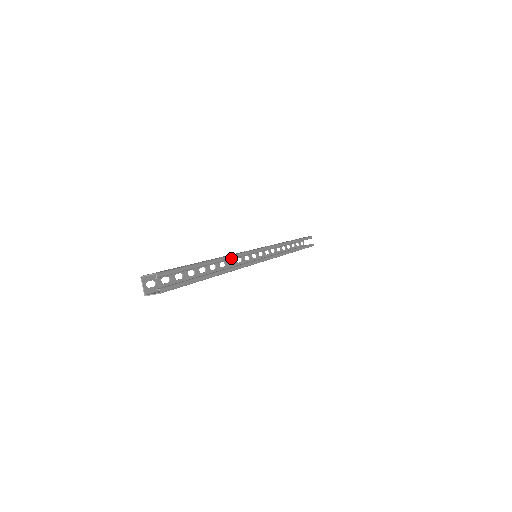
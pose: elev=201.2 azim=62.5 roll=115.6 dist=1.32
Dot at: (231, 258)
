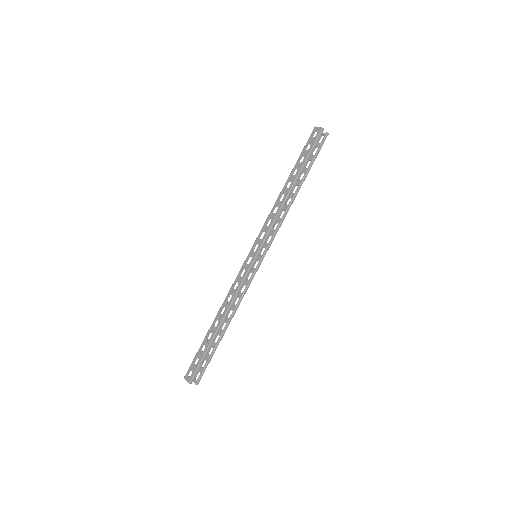
Dot at: occluded
